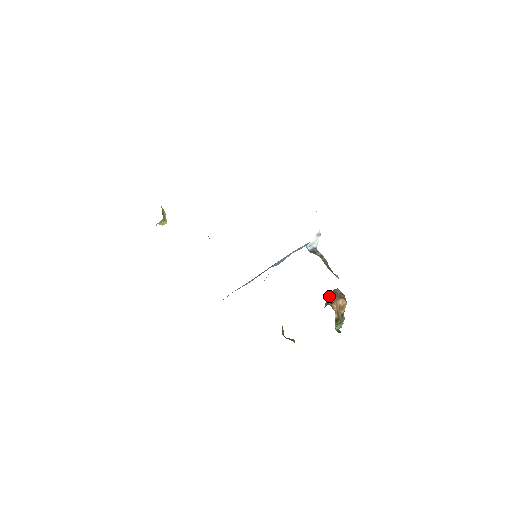
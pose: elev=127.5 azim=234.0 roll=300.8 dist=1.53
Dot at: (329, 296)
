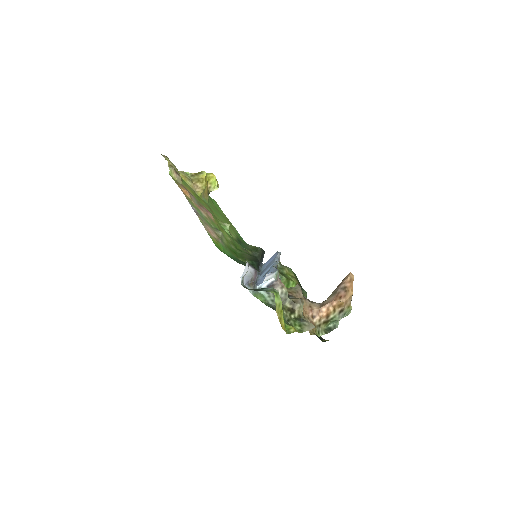
Dot at: occluded
